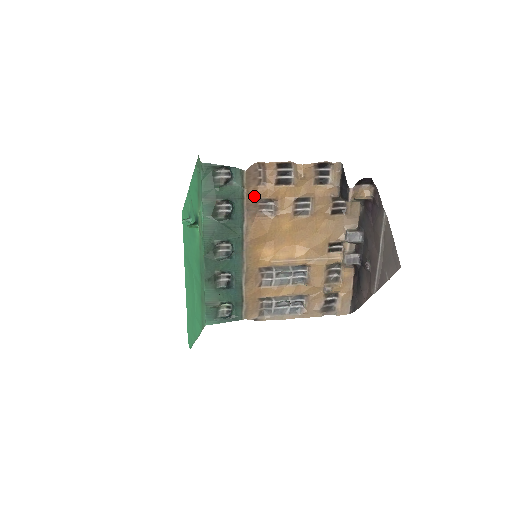
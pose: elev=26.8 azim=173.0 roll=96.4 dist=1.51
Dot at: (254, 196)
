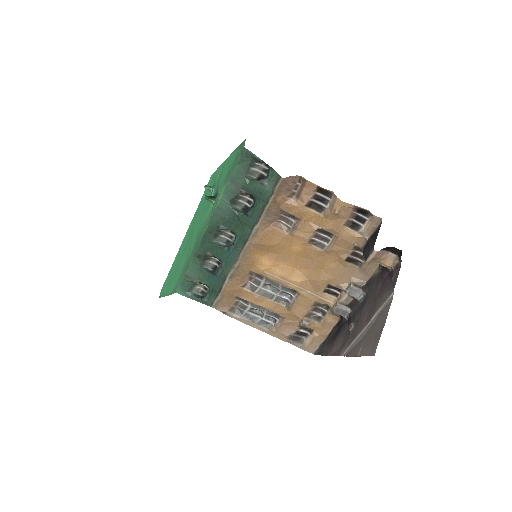
Dot at: (279, 205)
